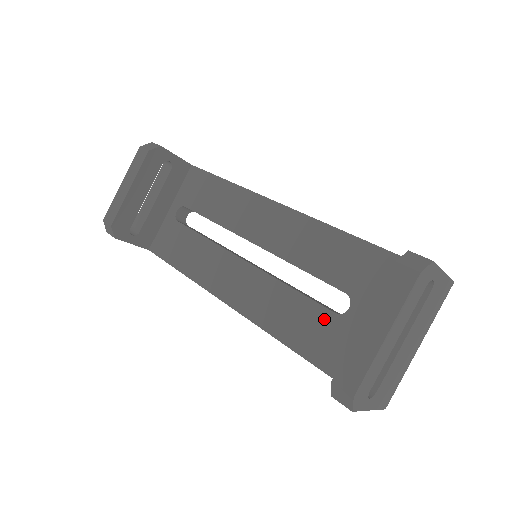
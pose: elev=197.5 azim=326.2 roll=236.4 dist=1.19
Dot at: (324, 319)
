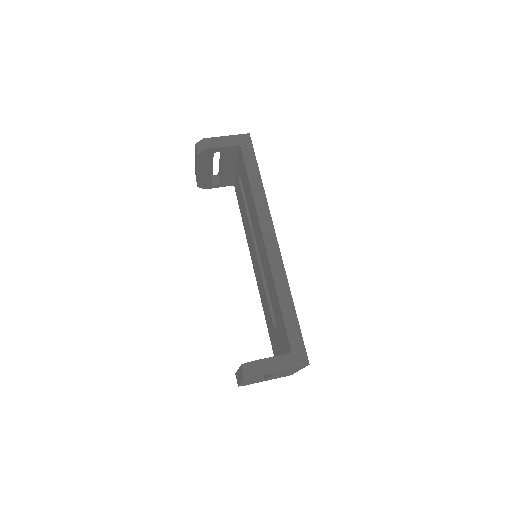
Dot at: (271, 322)
